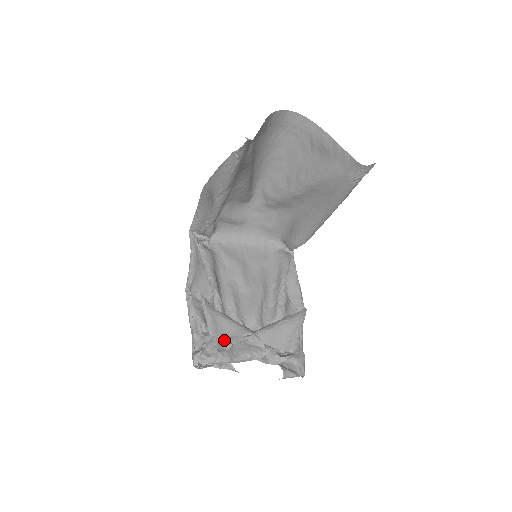
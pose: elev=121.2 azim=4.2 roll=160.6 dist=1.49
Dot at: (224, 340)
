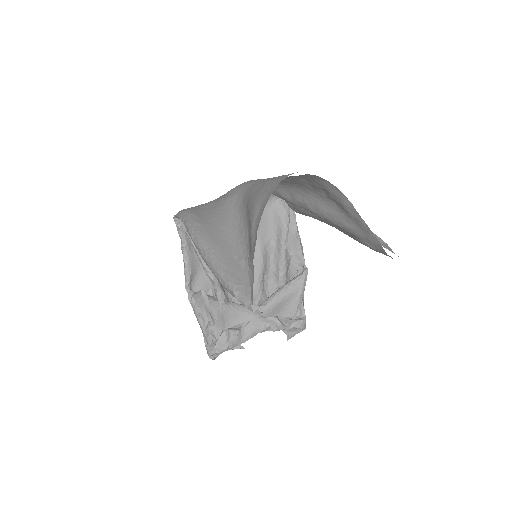
Dot at: (232, 329)
